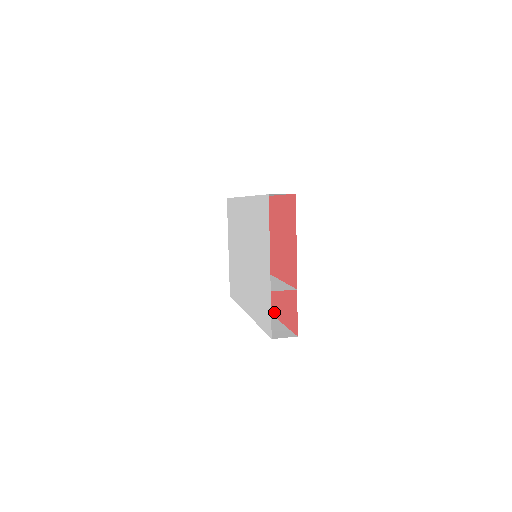
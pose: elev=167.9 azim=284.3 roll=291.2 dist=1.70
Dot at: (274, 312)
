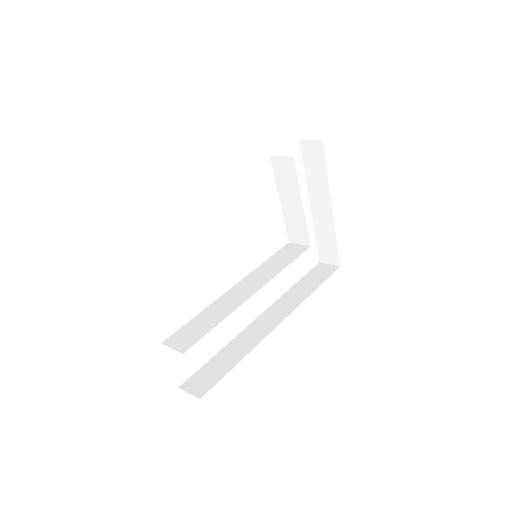
Dot at: occluded
